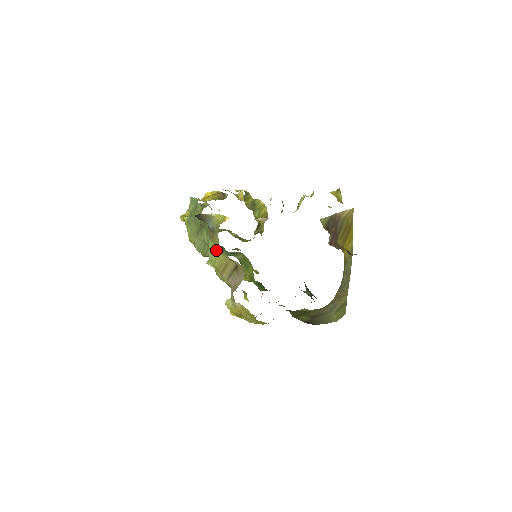
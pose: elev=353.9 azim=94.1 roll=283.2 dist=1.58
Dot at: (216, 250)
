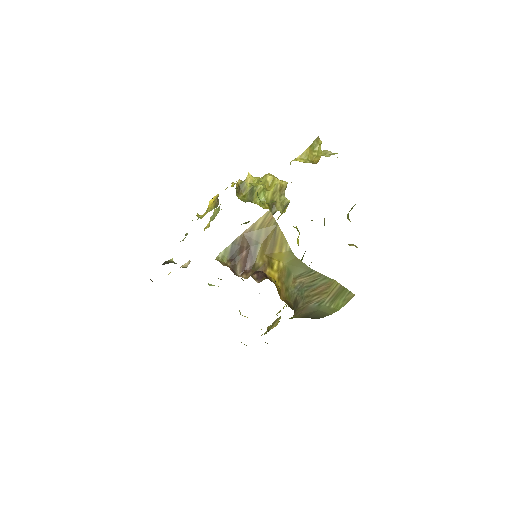
Dot at: occluded
